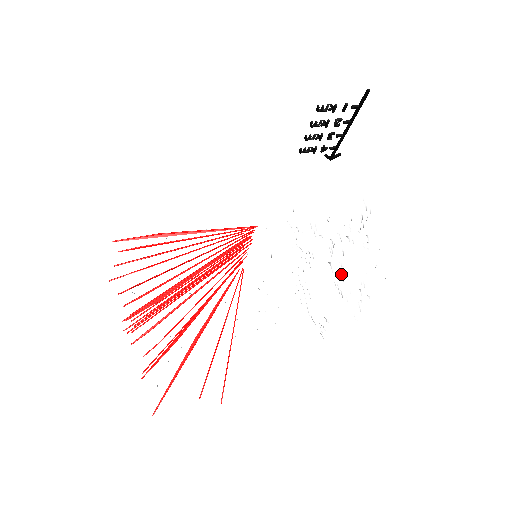
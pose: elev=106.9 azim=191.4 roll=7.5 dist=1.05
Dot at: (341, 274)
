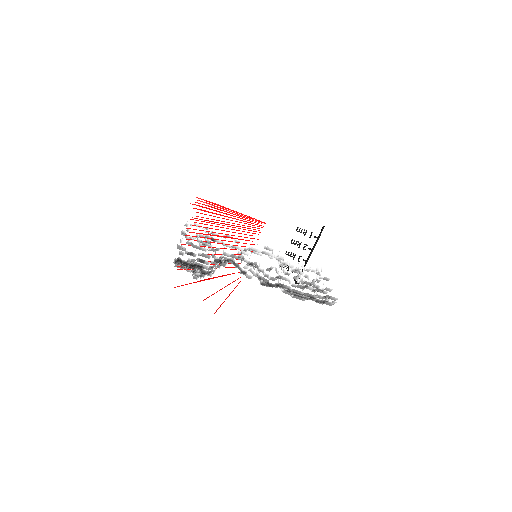
Dot at: (303, 284)
